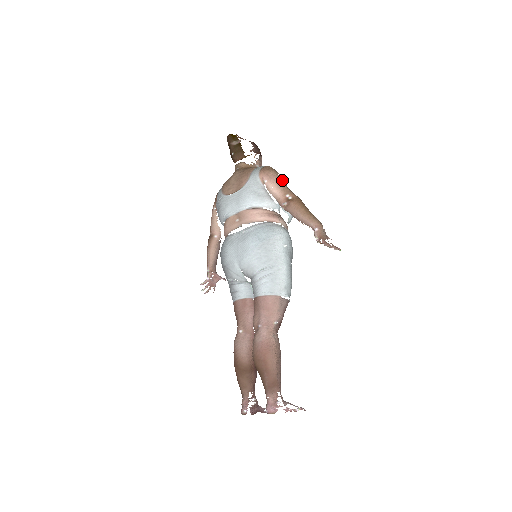
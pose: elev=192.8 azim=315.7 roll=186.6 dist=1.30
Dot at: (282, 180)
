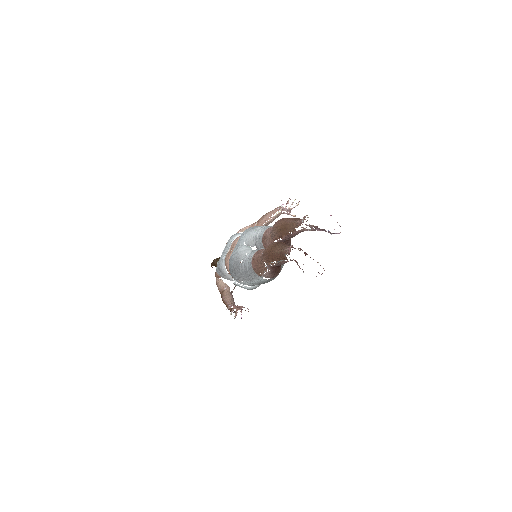
Dot at: occluded
